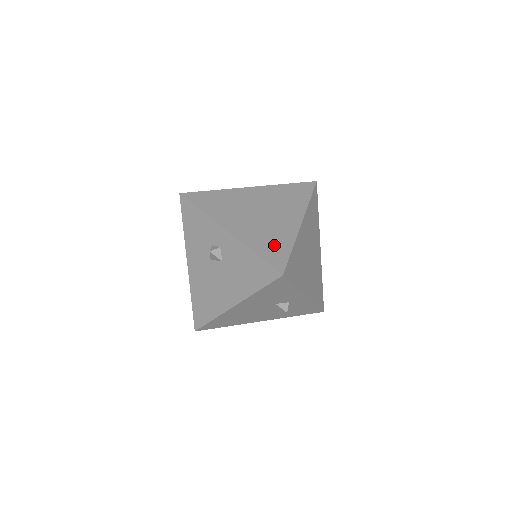
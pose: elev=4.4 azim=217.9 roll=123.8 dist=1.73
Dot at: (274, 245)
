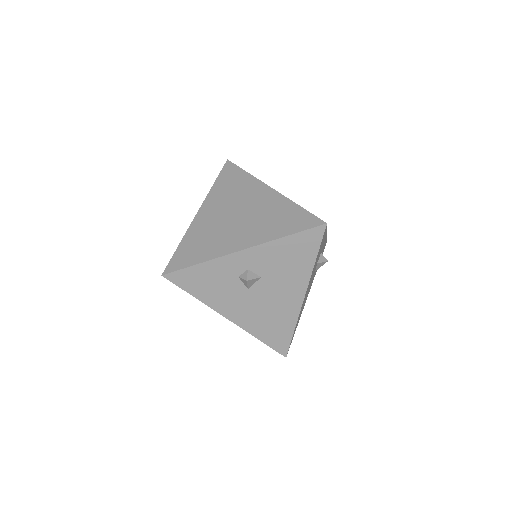
Dot at: (286, 218)
